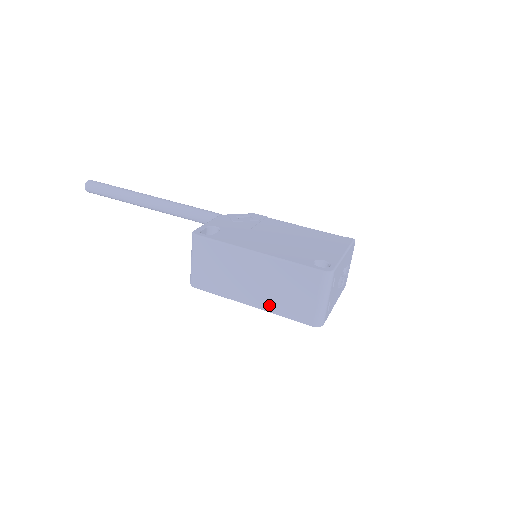
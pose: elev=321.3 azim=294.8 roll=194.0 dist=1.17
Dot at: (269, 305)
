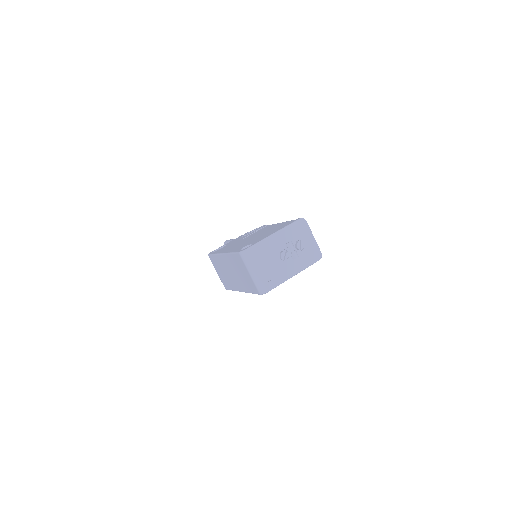
Dot at: (244, 287)
